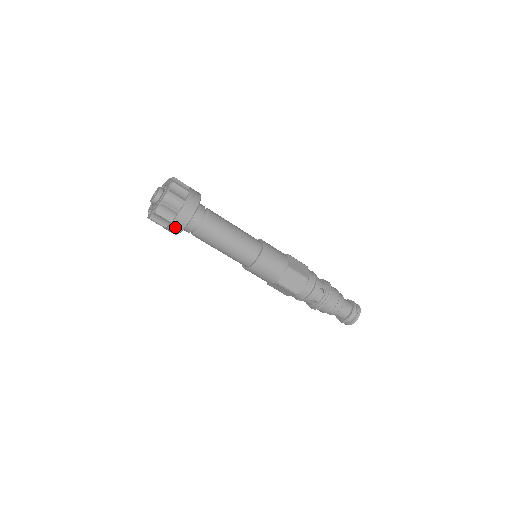
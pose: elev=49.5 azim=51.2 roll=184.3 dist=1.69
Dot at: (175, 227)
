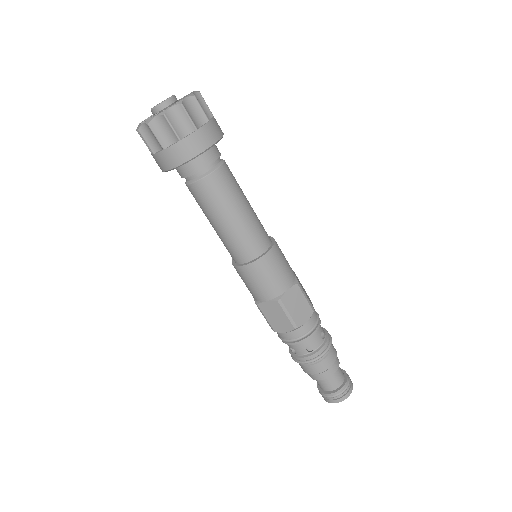
Dot at: (181, 151)
